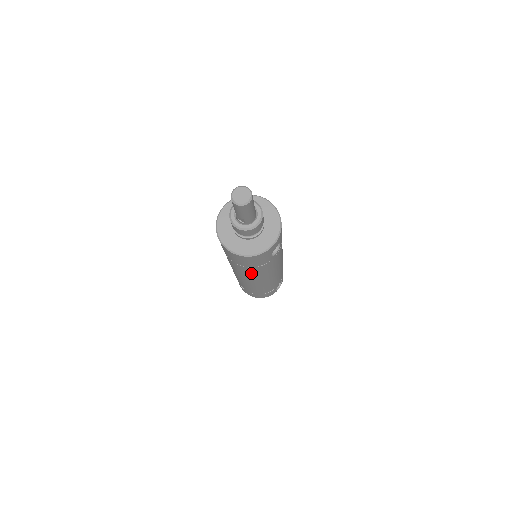
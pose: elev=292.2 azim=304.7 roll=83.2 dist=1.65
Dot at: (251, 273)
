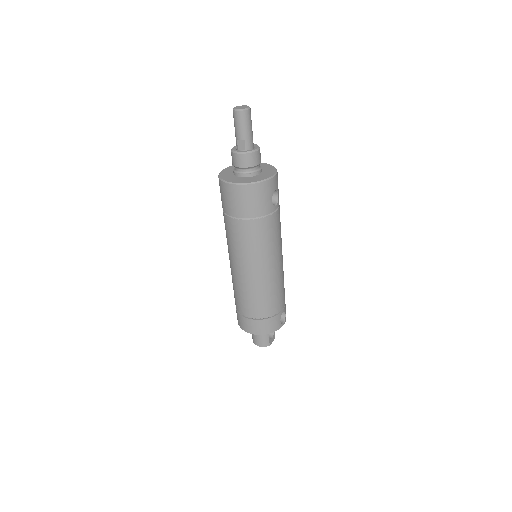
Dot at: (254, 239)
